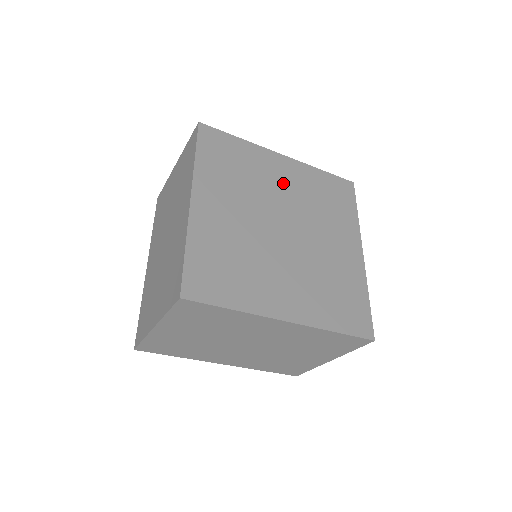
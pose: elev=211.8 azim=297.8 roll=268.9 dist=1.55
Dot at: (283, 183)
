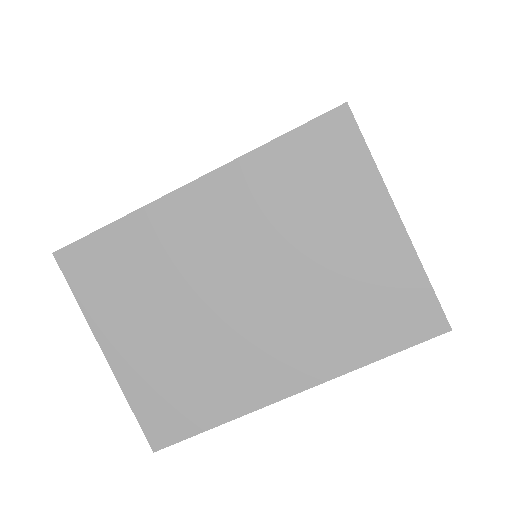
Dot at: occluded
